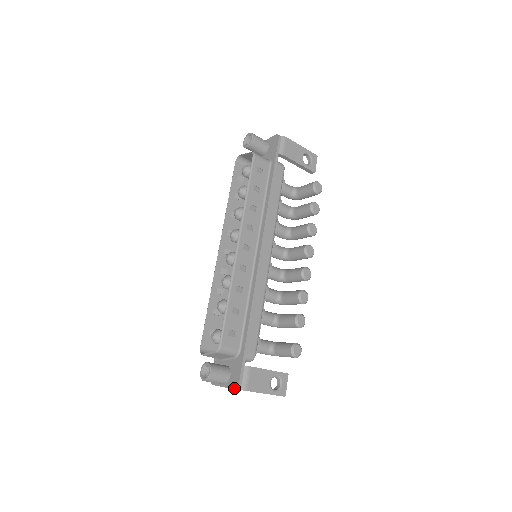
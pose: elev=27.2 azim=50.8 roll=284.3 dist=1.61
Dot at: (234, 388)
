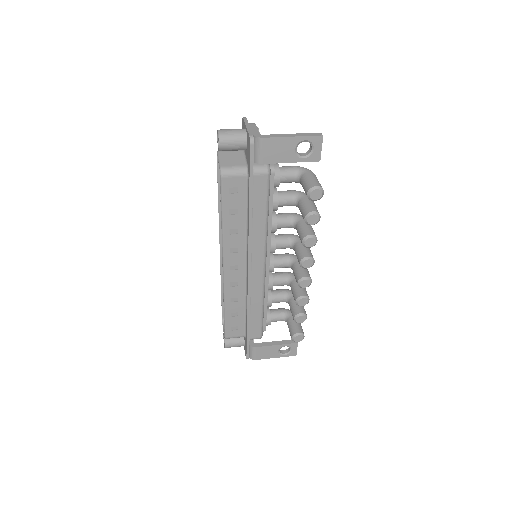
Dot at: occluded
